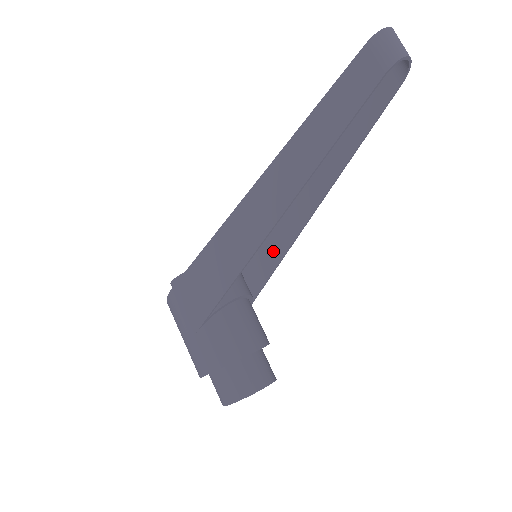
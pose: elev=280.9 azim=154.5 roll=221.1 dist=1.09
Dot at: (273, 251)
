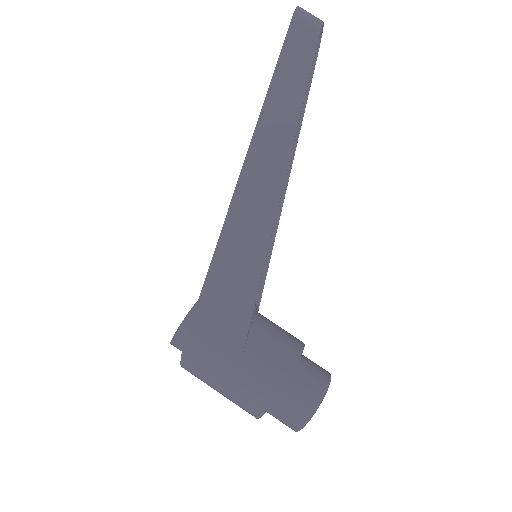
Dot at: occluded
